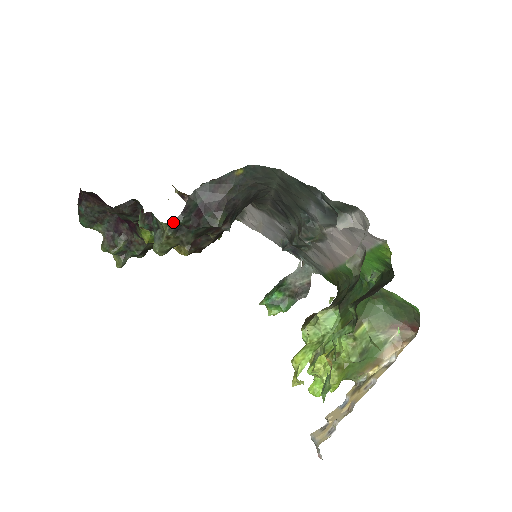
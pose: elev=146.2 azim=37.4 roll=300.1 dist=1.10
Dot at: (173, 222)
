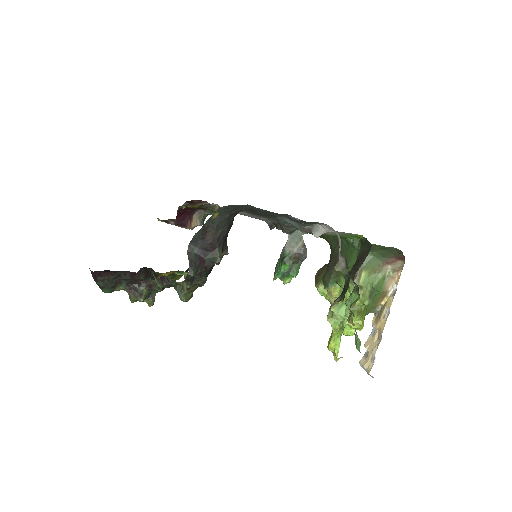
Dot at: (187, 278)
